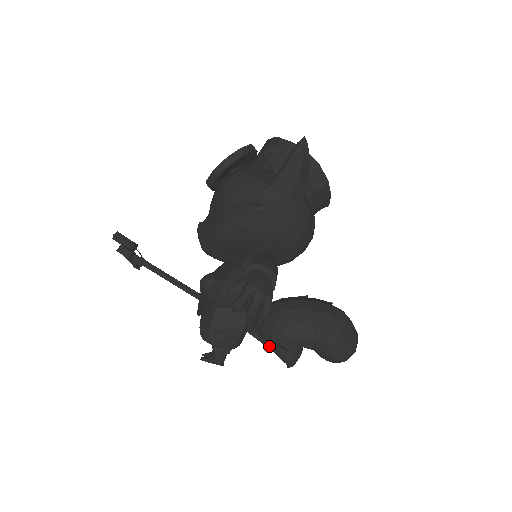
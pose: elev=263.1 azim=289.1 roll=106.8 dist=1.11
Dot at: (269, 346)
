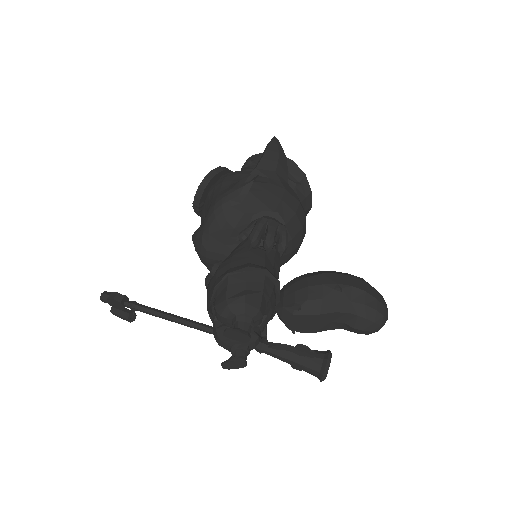
Dot at: (294, 359)
